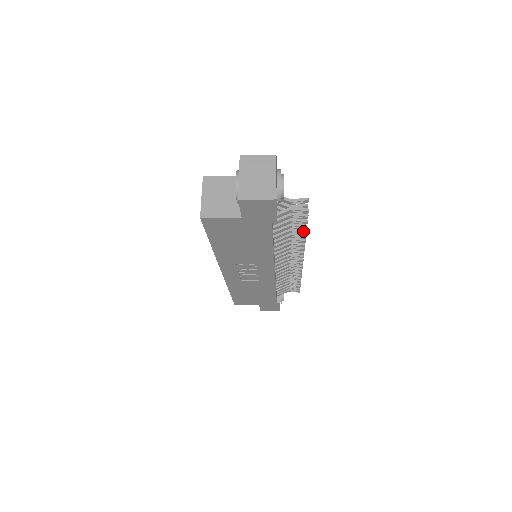
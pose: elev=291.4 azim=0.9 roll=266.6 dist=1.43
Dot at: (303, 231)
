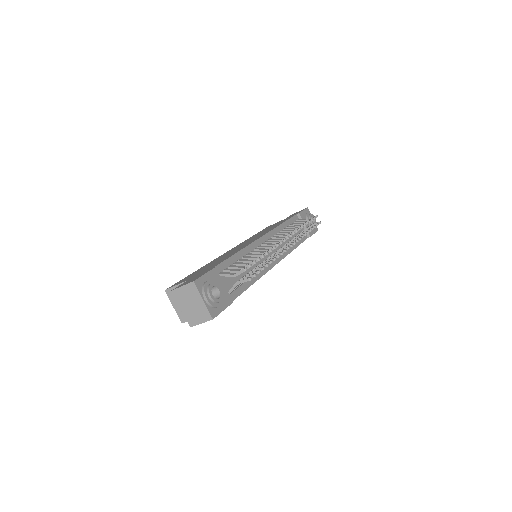
Dot at: occluded
